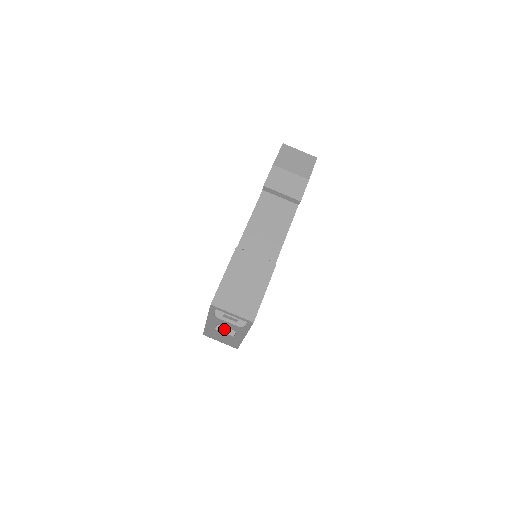
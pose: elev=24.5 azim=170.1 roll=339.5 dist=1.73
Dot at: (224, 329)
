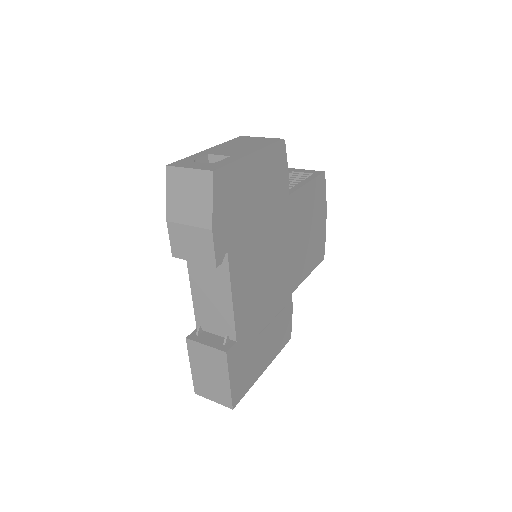
Dot at: occluded
